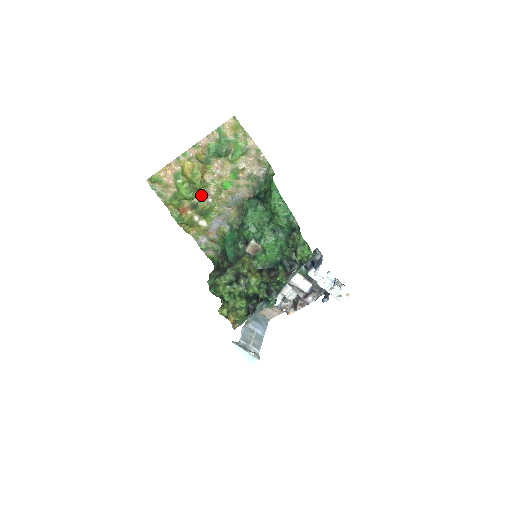
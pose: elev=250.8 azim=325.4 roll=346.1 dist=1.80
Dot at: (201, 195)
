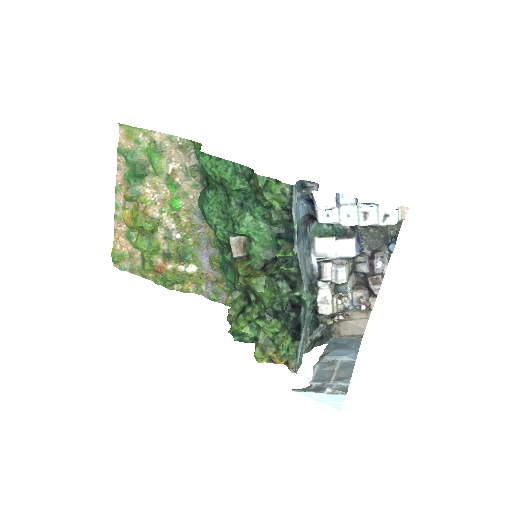
Dot at: (164, 237)
